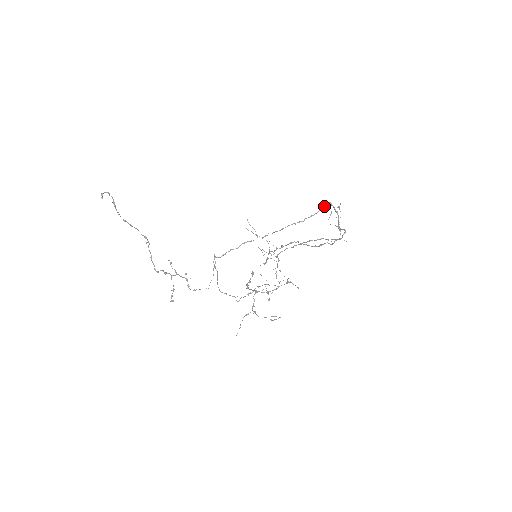
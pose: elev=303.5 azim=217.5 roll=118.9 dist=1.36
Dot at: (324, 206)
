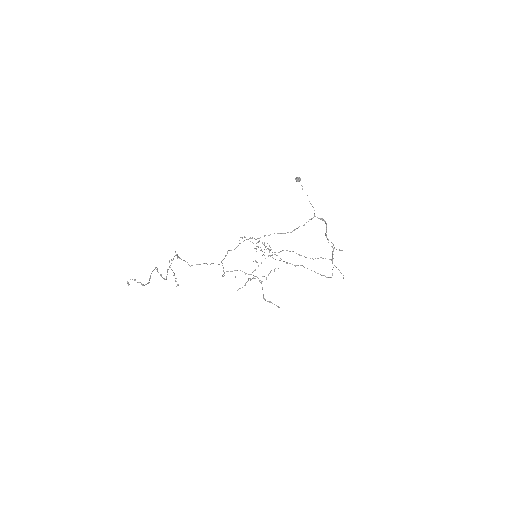
Dot at: occluded
